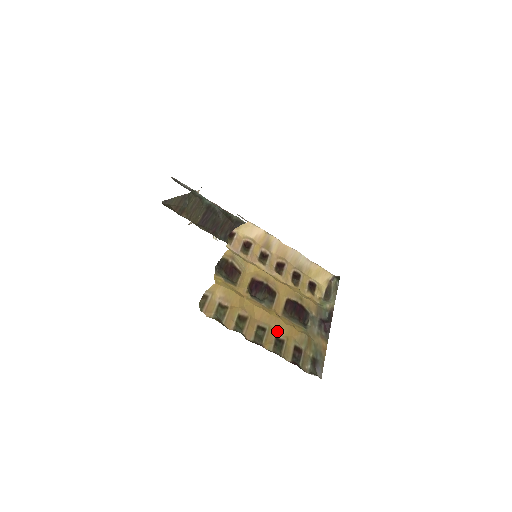
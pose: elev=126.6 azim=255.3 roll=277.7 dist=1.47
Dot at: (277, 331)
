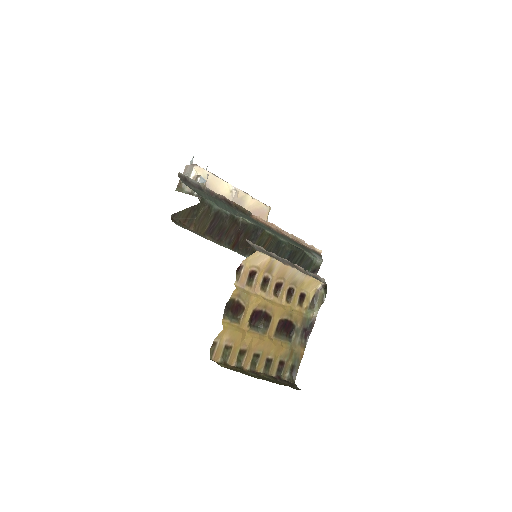
Dot at: (268, 353)
